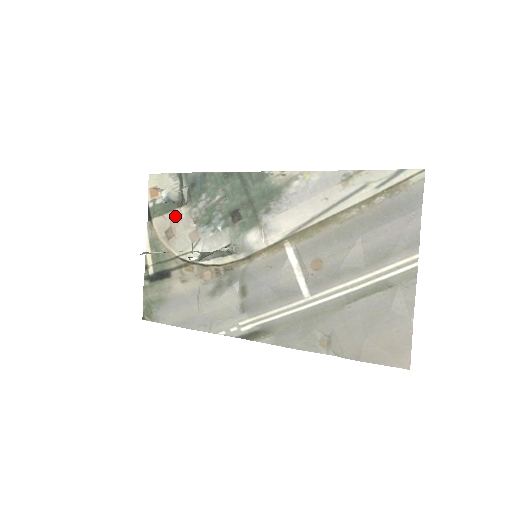
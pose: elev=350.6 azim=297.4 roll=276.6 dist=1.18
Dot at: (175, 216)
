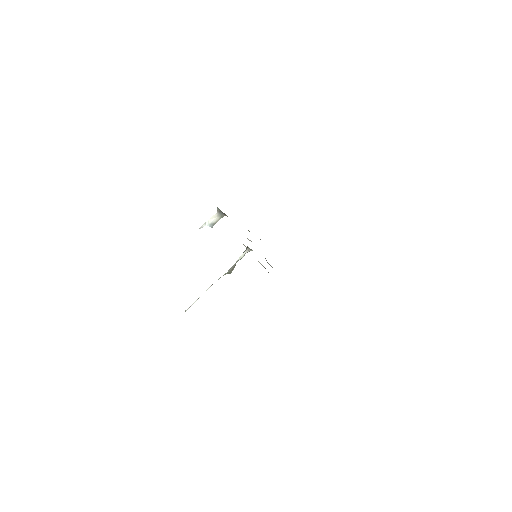
Dot at: occluded
